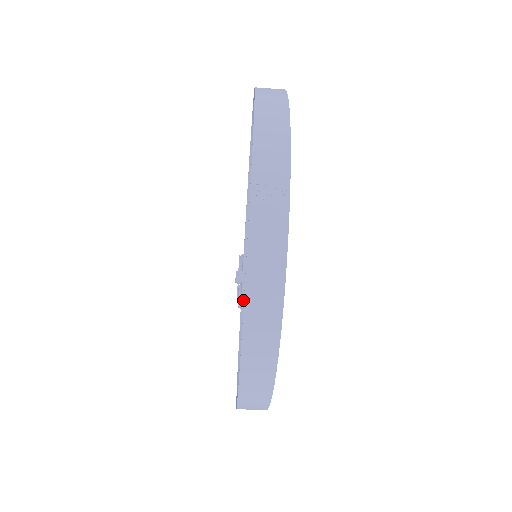
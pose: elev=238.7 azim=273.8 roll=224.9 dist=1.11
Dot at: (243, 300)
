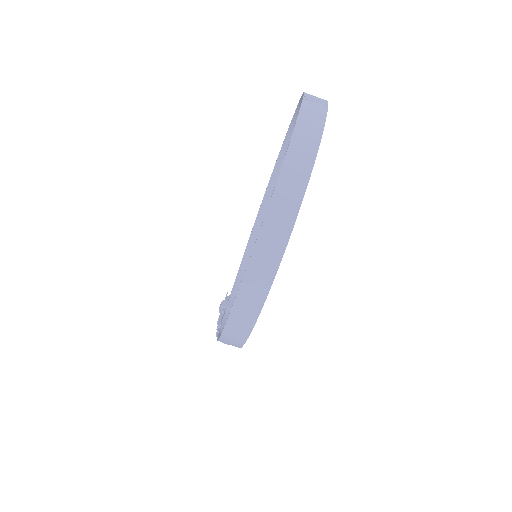
Dot at: (224, 321)
